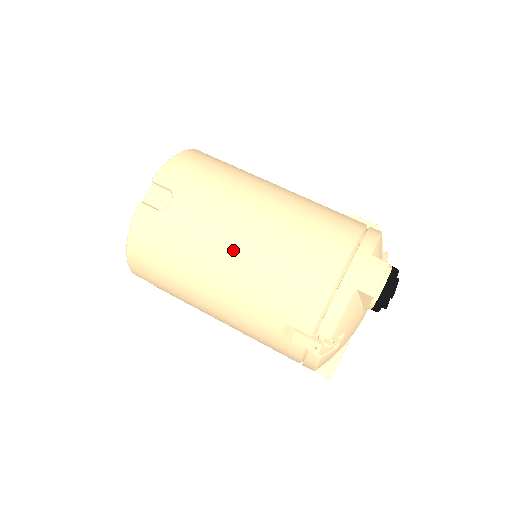
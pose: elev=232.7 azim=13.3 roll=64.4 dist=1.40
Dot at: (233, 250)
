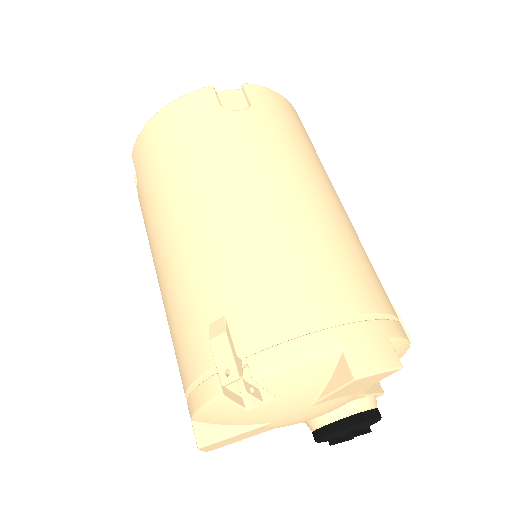
Dot at: (252, 194)
